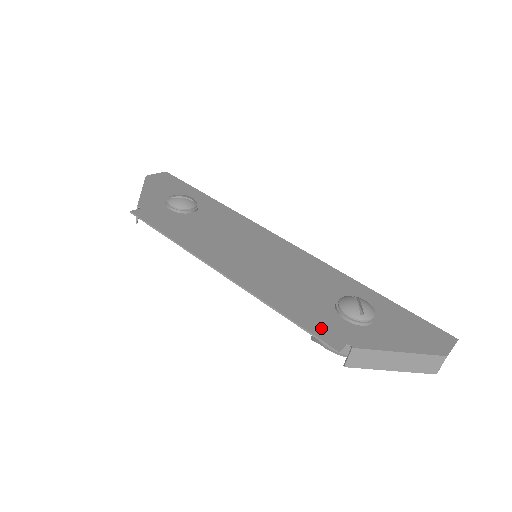
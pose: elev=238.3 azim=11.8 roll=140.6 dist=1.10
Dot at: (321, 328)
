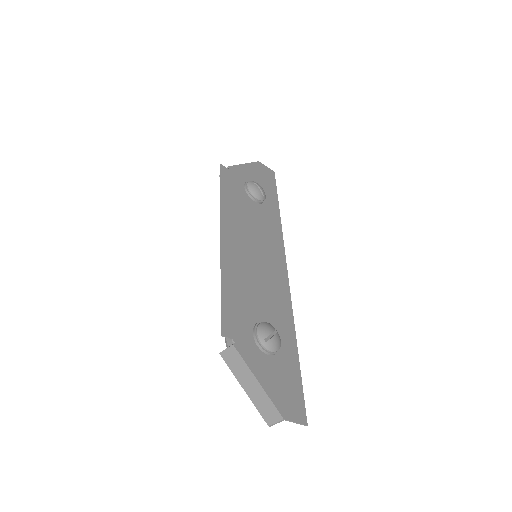
Dot at: (232, 318)
